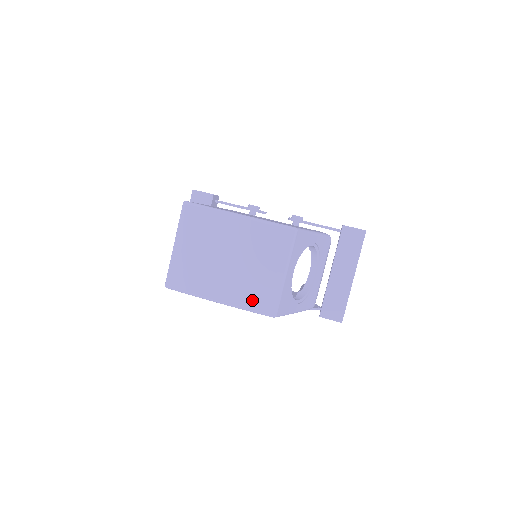
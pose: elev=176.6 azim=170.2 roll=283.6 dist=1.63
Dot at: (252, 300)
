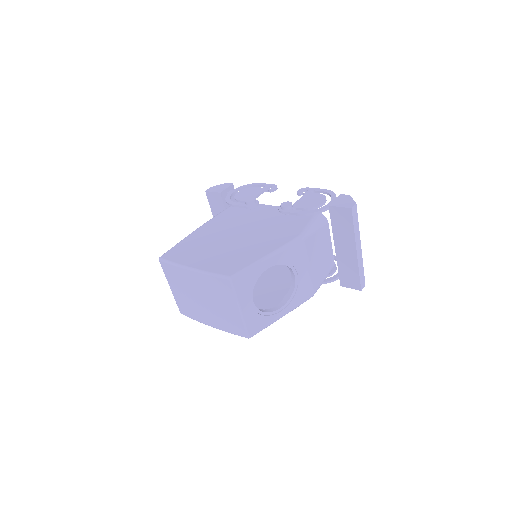
Dot at: (229, 327)
